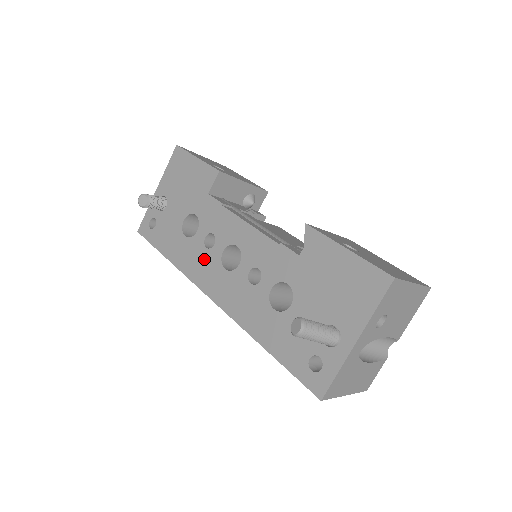
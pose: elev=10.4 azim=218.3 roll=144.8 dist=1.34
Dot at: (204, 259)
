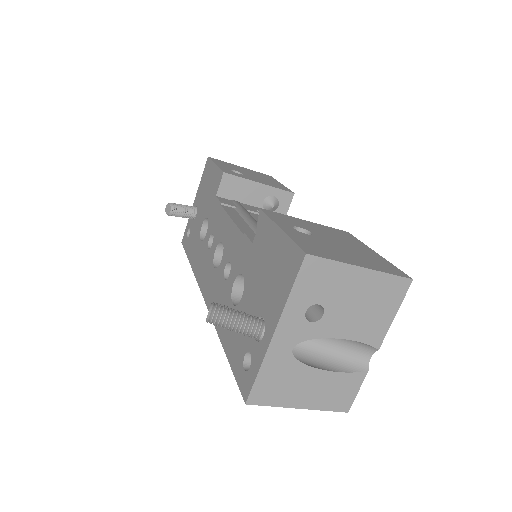
Dot at: (206, 260)
